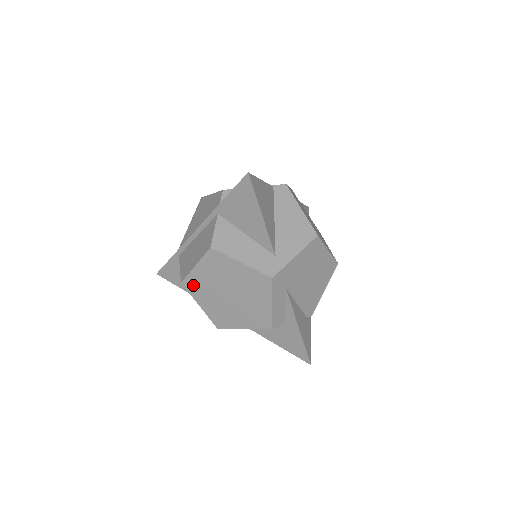
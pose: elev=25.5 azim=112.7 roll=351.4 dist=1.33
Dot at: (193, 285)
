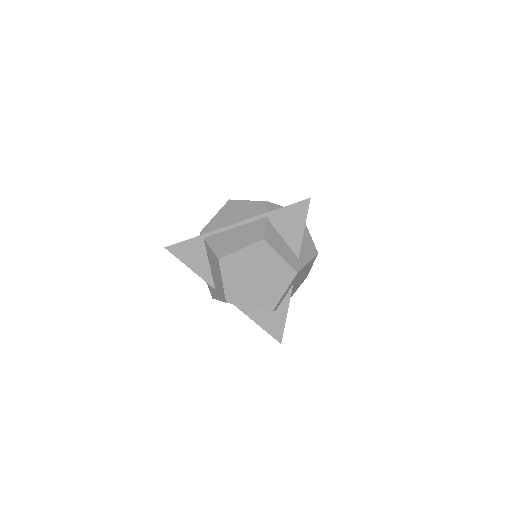
Dot at: (228, 263)
